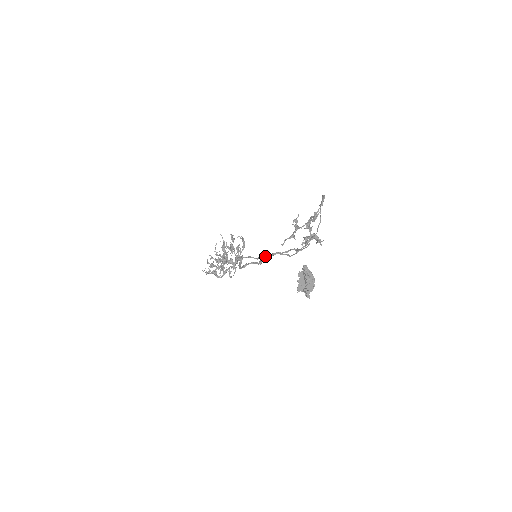
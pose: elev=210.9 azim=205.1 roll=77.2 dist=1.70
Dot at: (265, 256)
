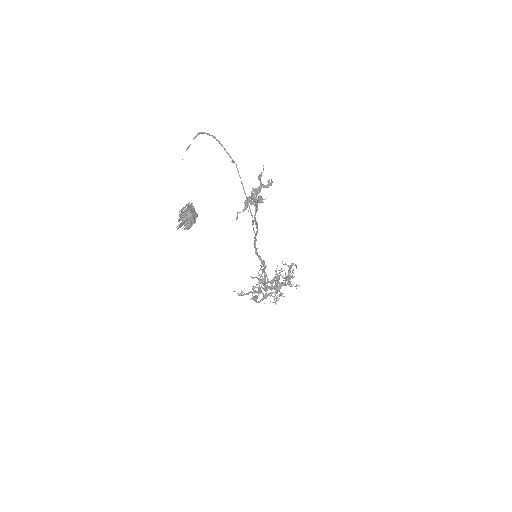
Dot at: (256, 250)
